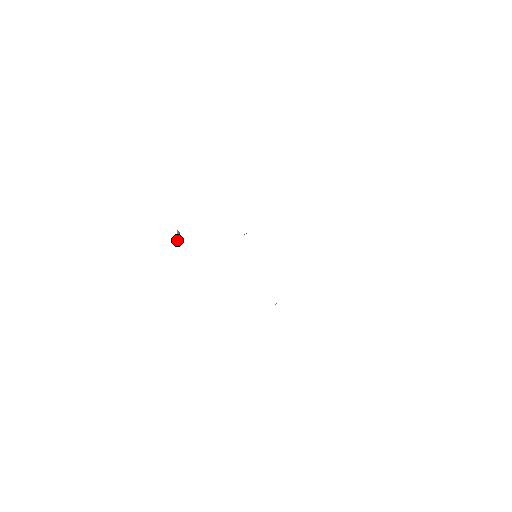
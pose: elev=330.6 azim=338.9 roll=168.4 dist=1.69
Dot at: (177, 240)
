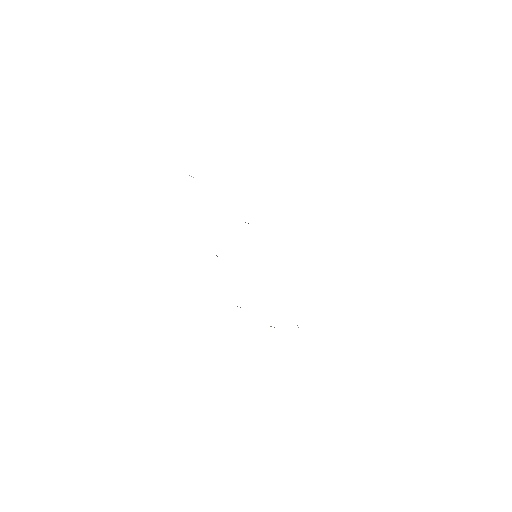
Dot at: occluded
